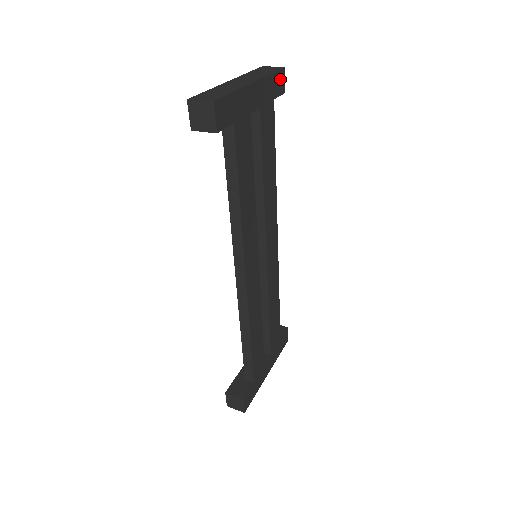
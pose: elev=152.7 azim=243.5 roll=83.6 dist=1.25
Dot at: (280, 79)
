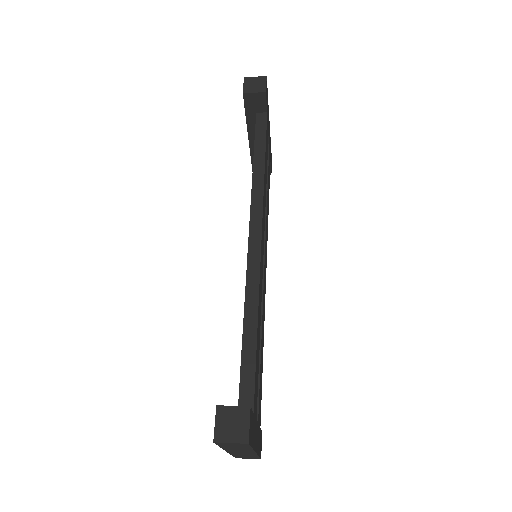
Dot at: (271, 160)
